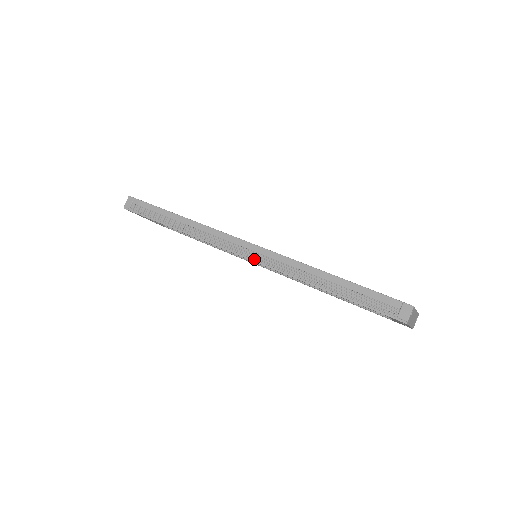
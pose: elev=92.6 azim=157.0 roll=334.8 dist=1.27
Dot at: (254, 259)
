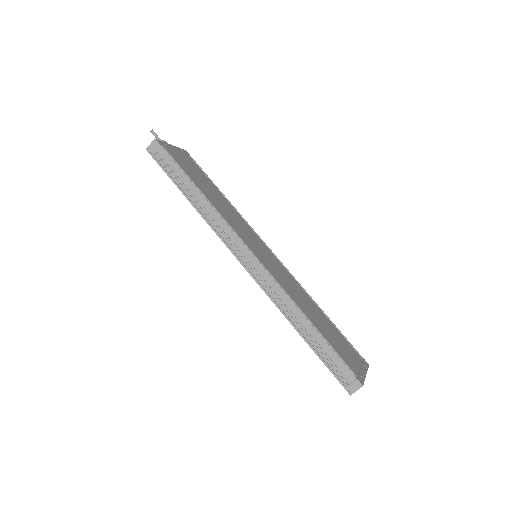
Dot at: (252, 273)
